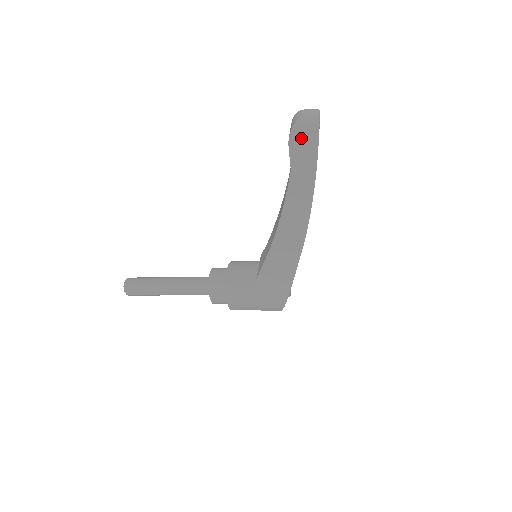
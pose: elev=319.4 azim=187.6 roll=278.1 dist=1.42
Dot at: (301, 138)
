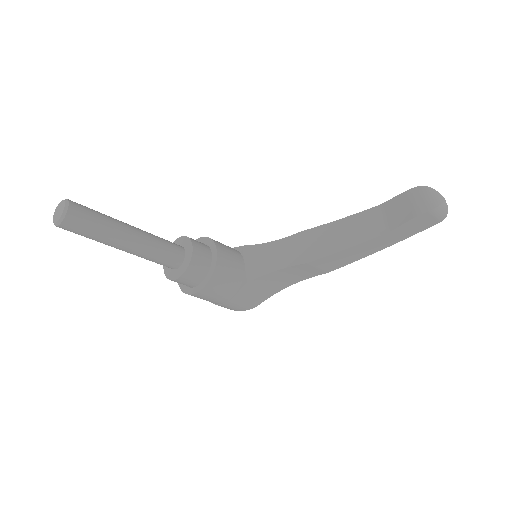
Dot at: (427, 219)
